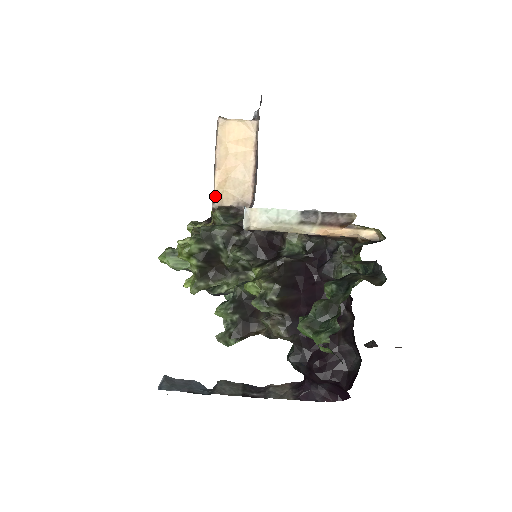
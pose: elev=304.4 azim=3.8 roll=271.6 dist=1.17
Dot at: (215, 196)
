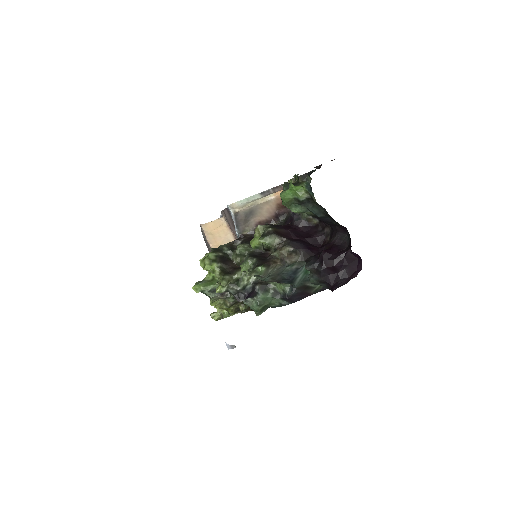
Dot at: occluded
